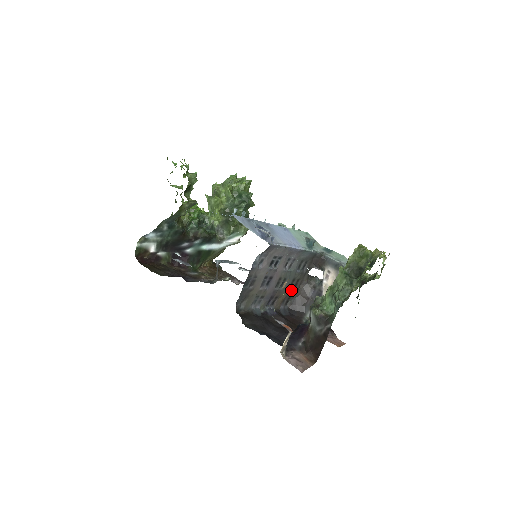
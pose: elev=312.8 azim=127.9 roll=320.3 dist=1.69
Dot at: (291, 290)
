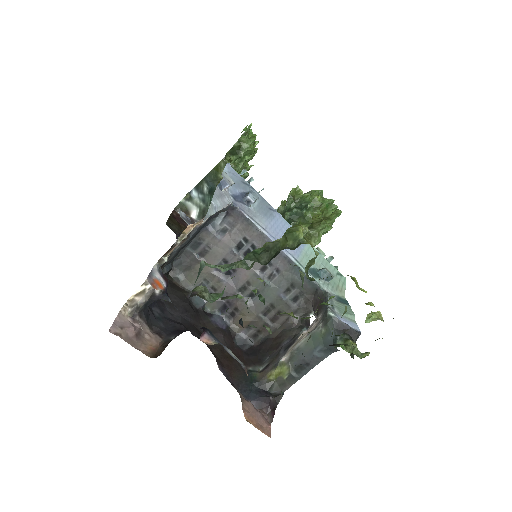
Dot at: (265, 320)
